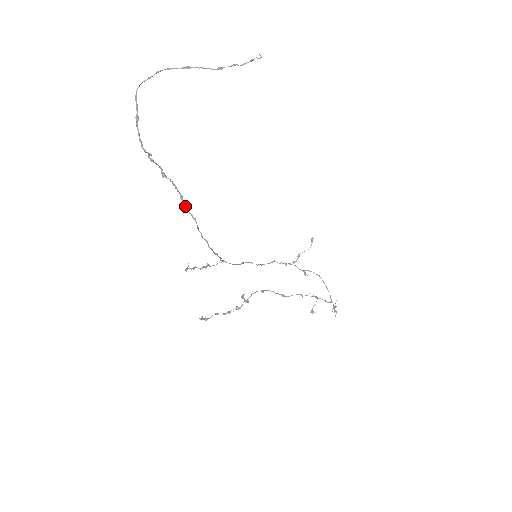
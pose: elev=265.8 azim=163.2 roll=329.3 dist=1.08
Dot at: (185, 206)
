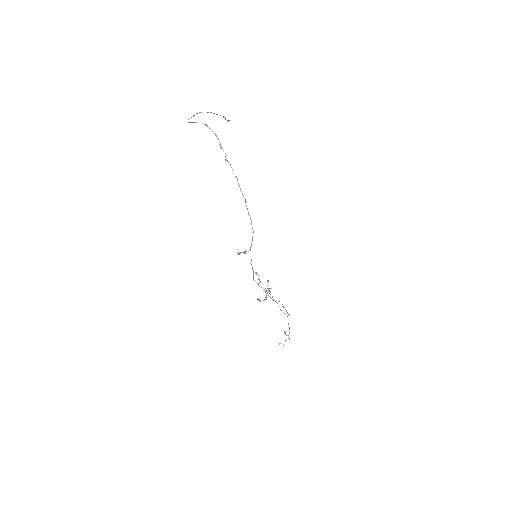
Dot at: occluded
